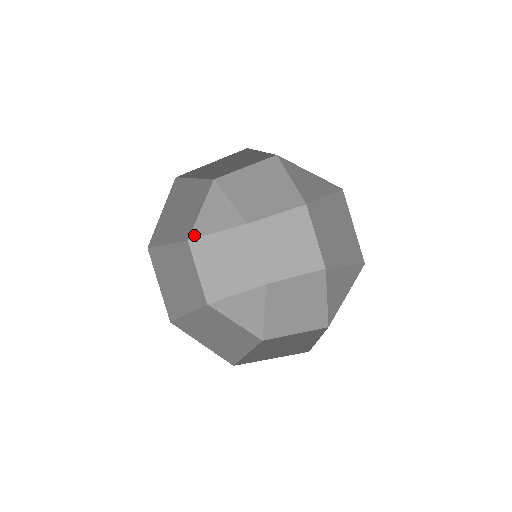
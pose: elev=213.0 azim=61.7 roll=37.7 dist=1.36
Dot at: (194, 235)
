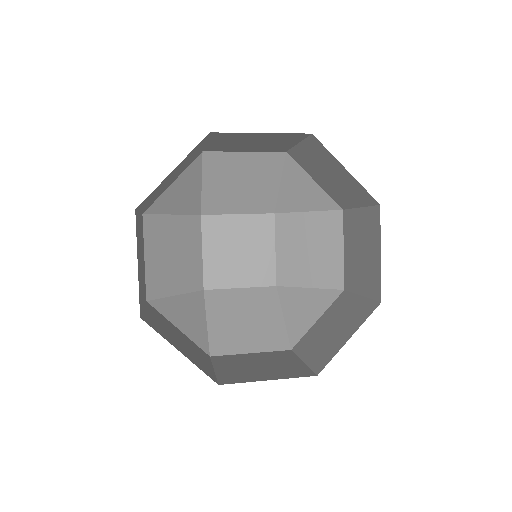
Dot at: (197, 210)
